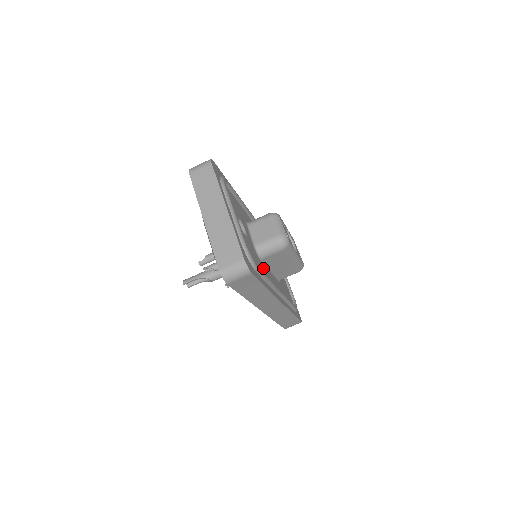
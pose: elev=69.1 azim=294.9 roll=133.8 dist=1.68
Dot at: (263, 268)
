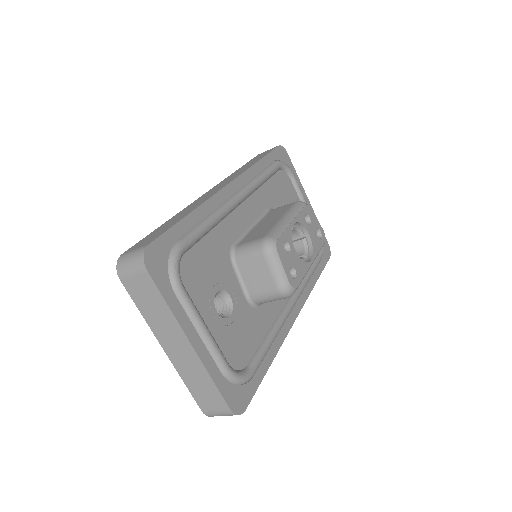
Dot at: (265, 314)
